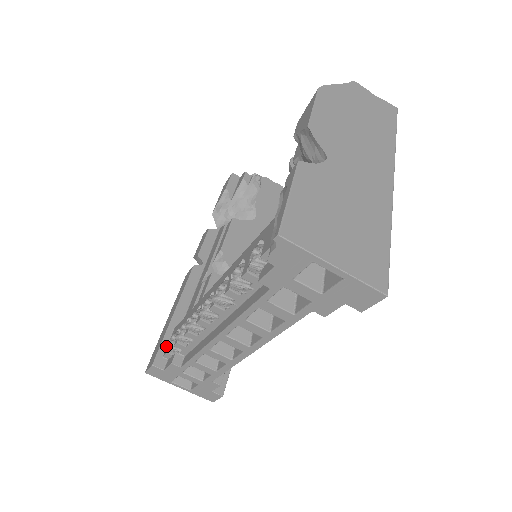
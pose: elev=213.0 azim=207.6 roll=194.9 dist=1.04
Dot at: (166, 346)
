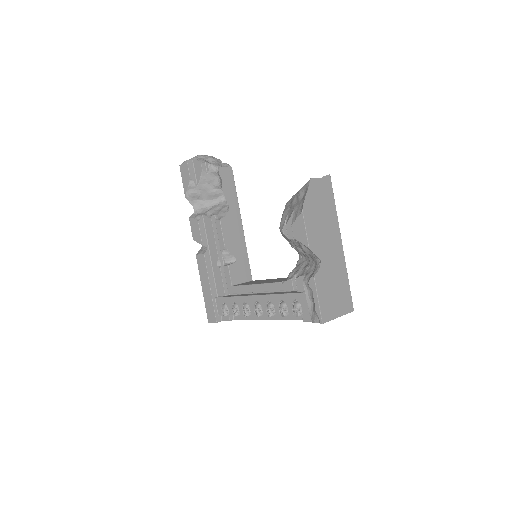
Dot at: occluded
